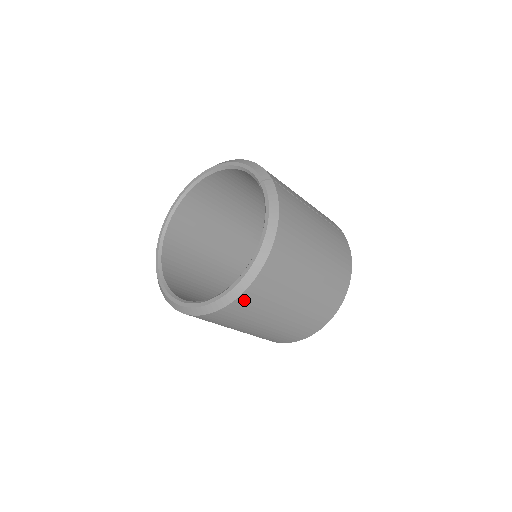
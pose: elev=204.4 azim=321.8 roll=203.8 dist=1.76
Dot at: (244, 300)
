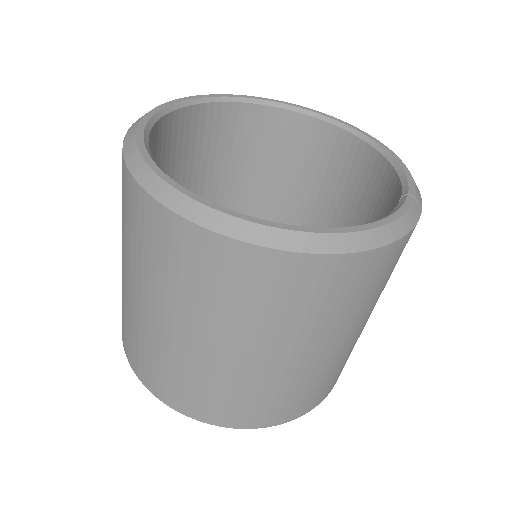
Dot at: (214, 249)
